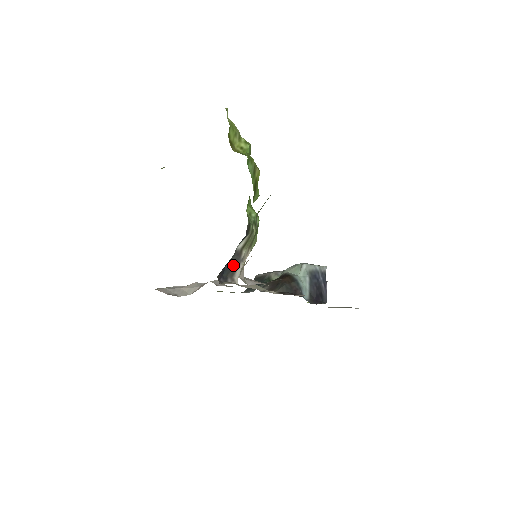
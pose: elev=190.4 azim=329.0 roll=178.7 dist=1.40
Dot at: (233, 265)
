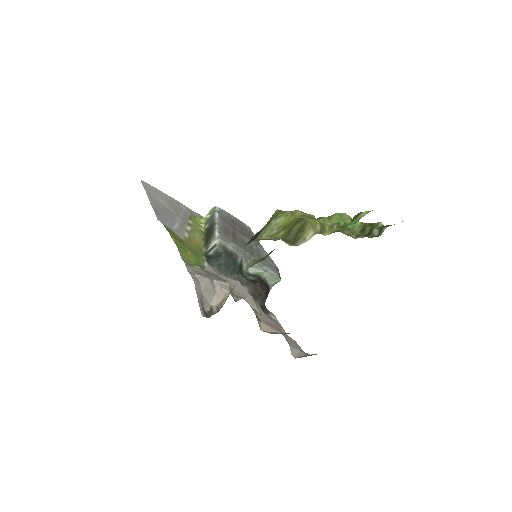
Dot at: occluded
